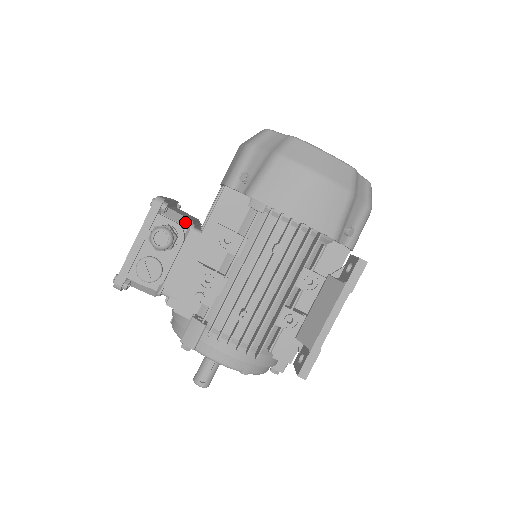
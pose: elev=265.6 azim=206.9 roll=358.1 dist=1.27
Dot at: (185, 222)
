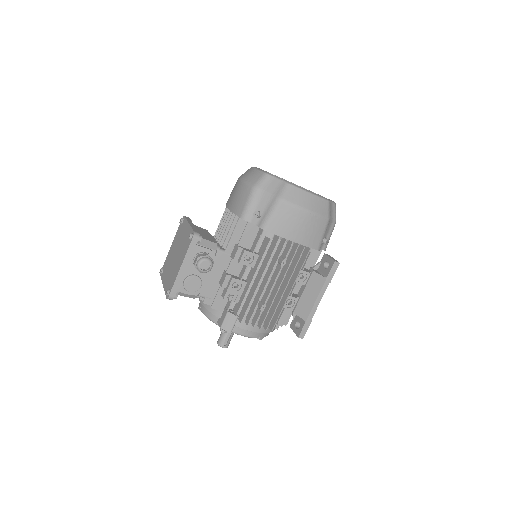
Dot at: (213, 246)
